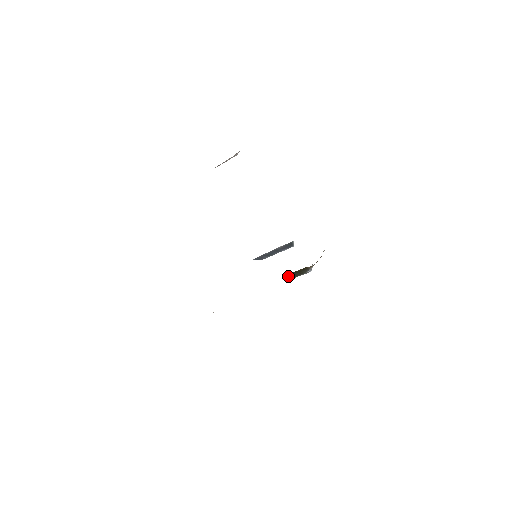
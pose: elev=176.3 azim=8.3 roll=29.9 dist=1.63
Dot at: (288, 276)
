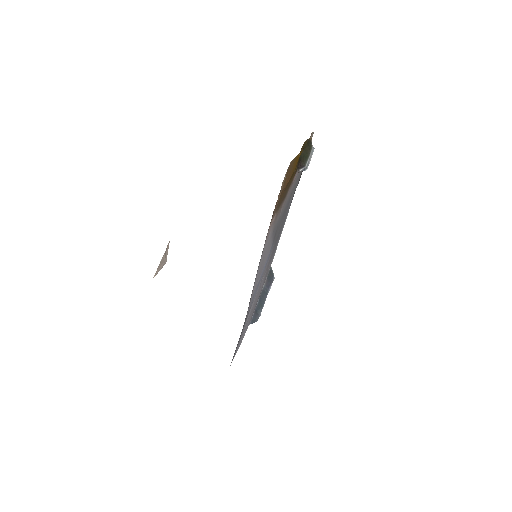
Dot at: (302, 159)
